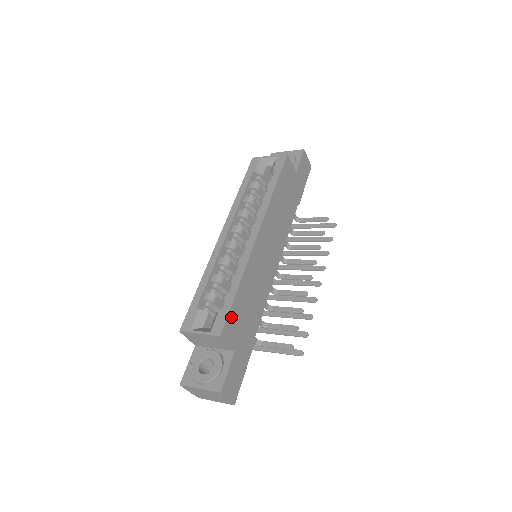
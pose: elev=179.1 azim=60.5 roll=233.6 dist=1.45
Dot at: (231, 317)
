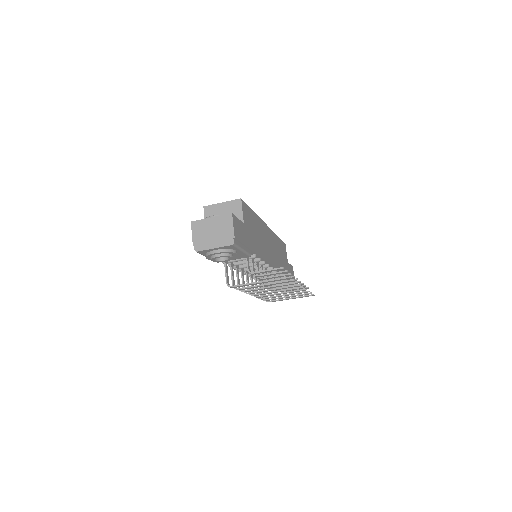
Dot at: (247, 209)
